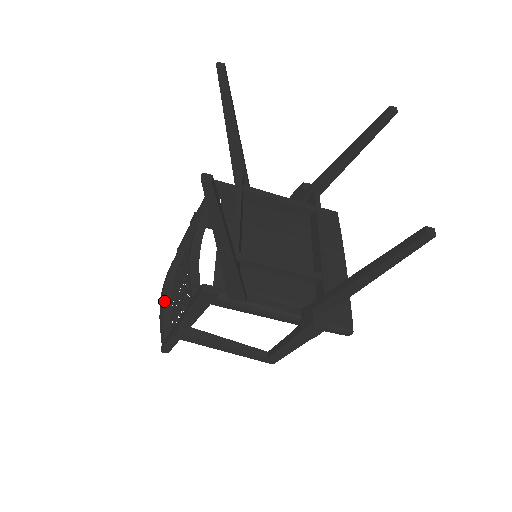
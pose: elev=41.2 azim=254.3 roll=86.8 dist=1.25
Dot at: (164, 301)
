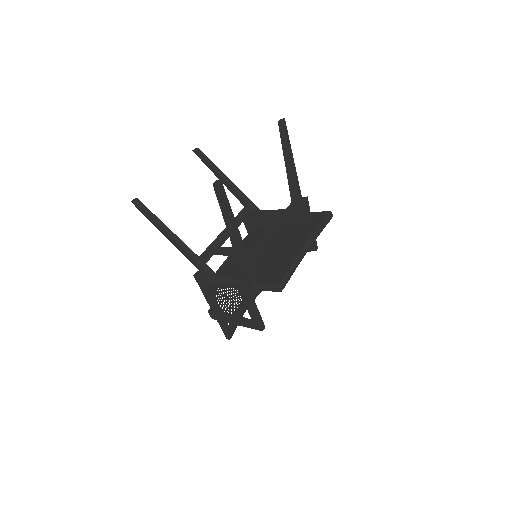
Dot at: (238, 308)
